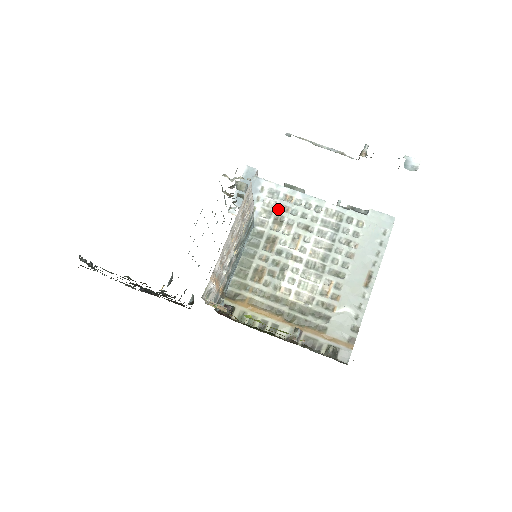
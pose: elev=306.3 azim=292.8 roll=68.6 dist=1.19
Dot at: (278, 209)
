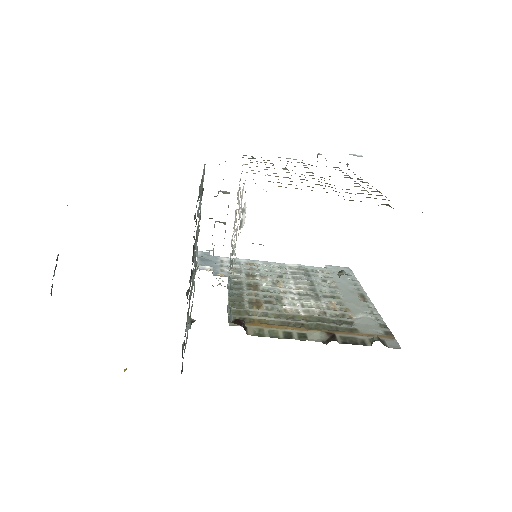
Dot at: (245, 269)
